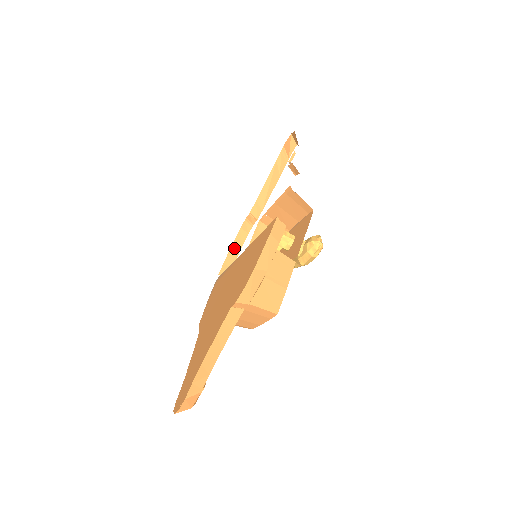
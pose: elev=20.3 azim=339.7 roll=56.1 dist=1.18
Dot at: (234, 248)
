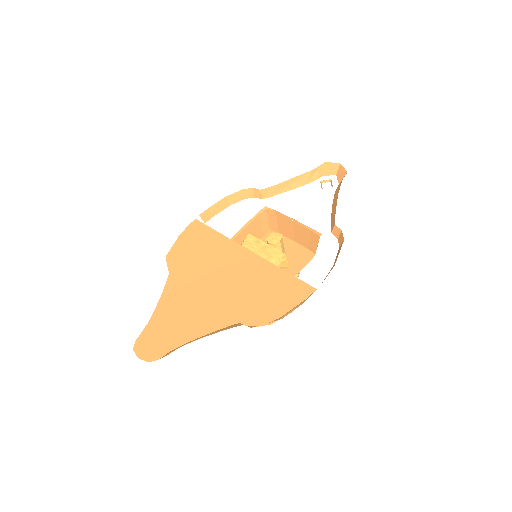
Dot at: (225, 201)
